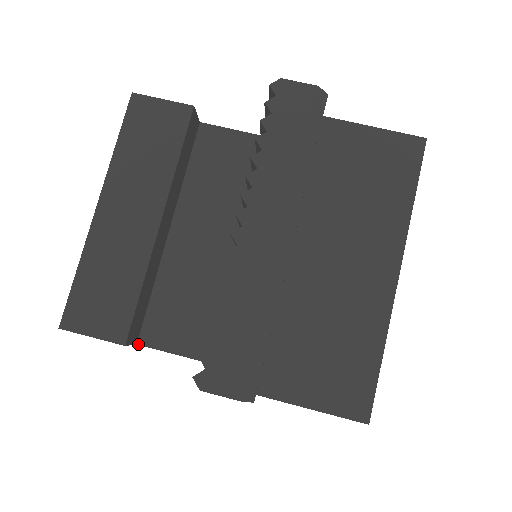
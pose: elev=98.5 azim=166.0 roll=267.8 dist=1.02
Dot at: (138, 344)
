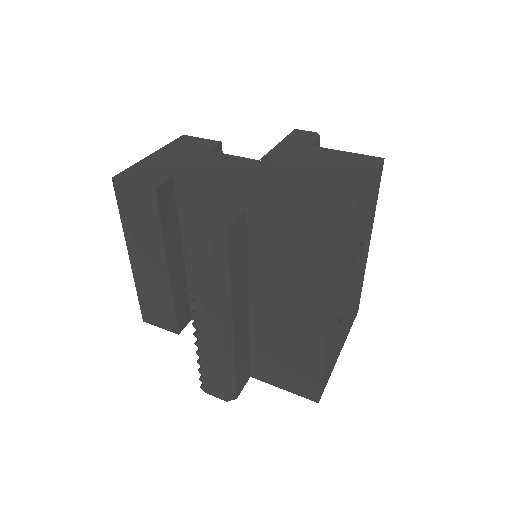
Dot at: occluded
